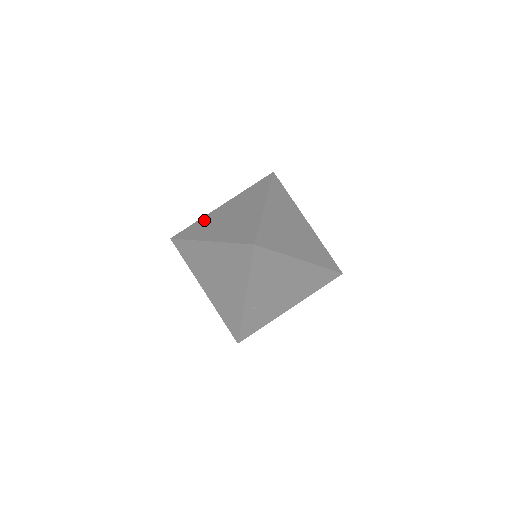
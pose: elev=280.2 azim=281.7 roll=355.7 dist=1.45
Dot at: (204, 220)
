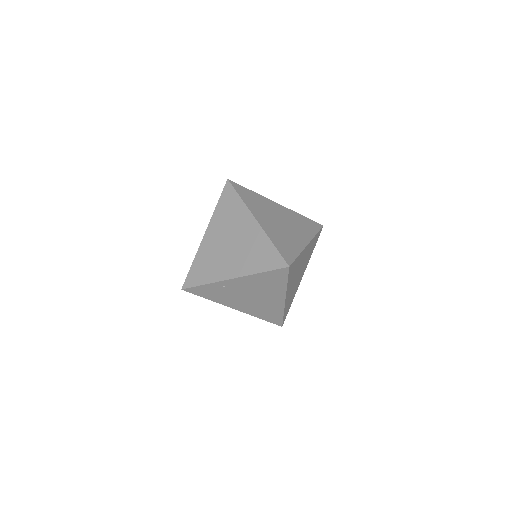
Dot at: (260, 198)
